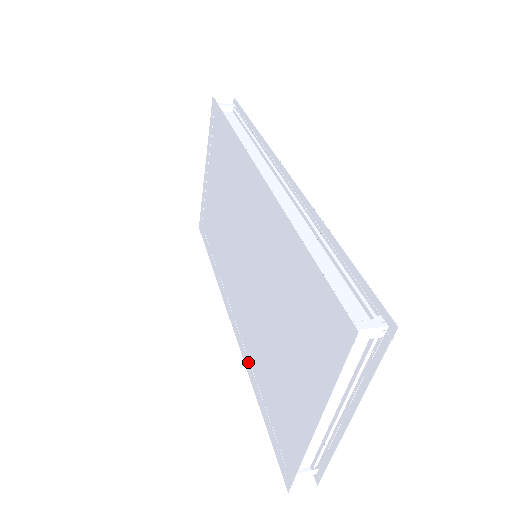
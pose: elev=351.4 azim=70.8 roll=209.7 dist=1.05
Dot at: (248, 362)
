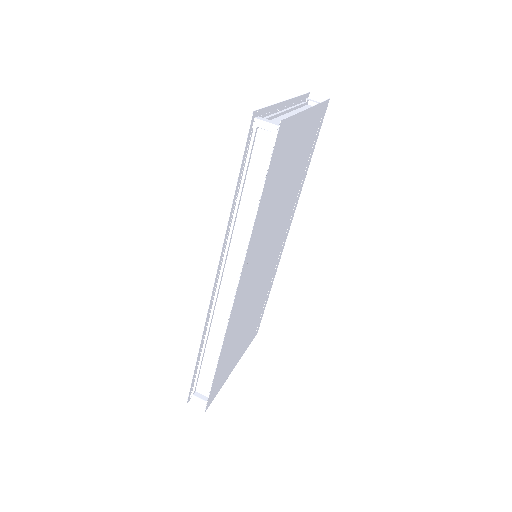
Dot at: occluded
